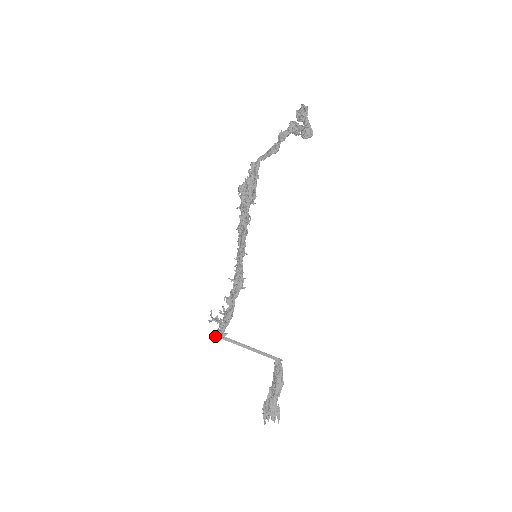
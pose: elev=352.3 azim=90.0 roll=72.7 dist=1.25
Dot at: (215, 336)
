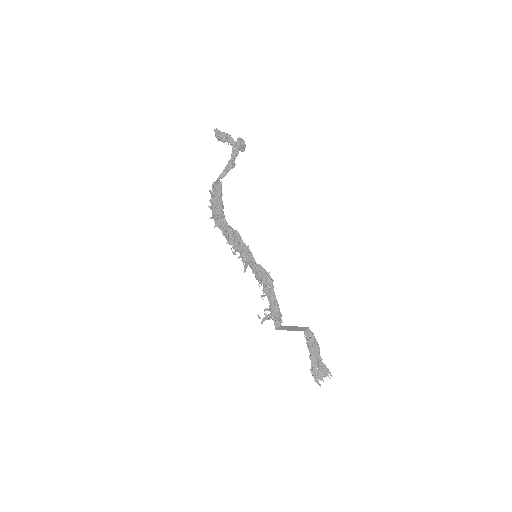
Dot at: (276, 329)
